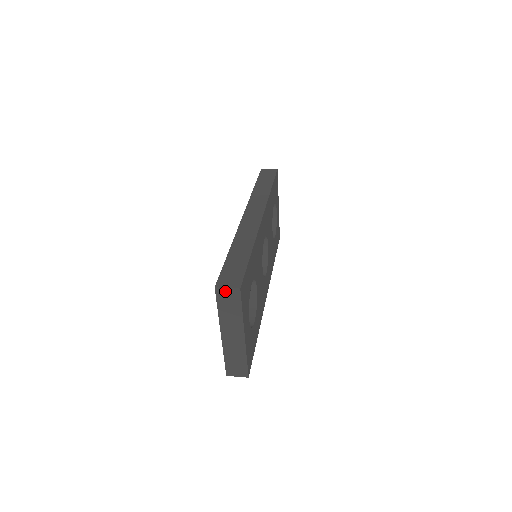
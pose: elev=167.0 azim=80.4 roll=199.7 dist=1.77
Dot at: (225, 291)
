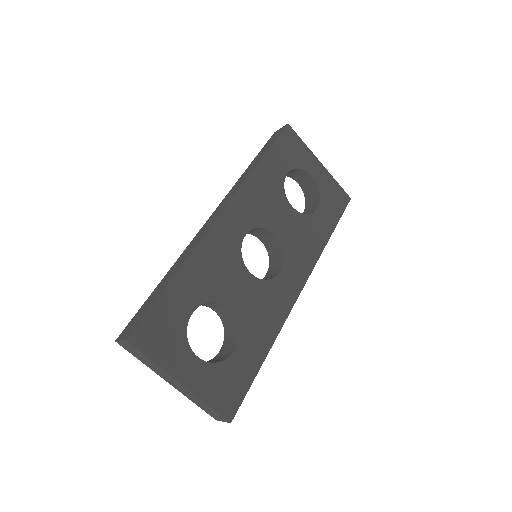
Dot at: (123, 343)
